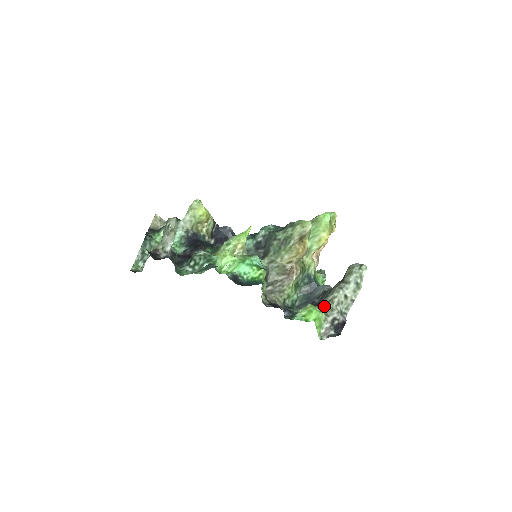
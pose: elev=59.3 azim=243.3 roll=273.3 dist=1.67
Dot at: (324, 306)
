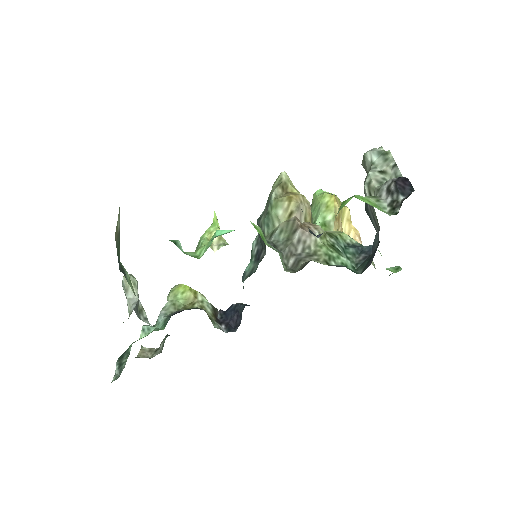
Dot at: (372, 209)
